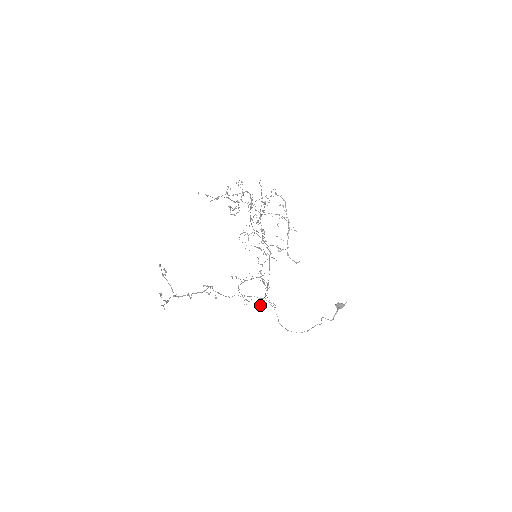
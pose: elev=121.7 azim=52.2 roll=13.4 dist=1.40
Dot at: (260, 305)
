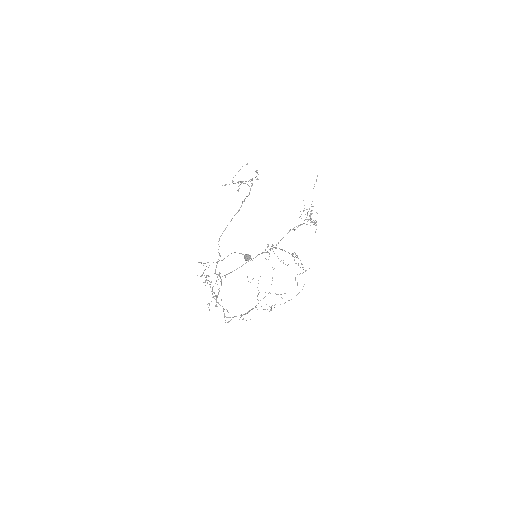
Dot at: occluded
